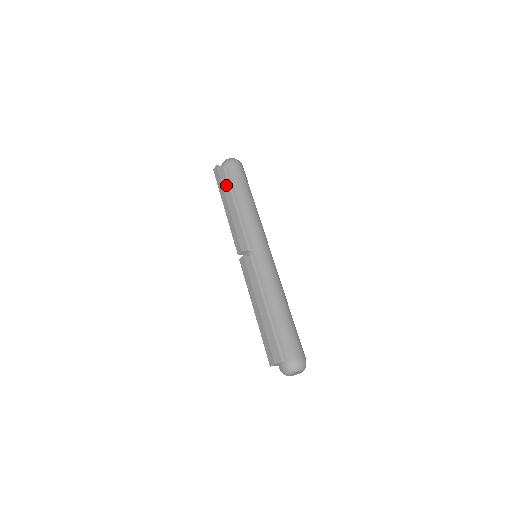
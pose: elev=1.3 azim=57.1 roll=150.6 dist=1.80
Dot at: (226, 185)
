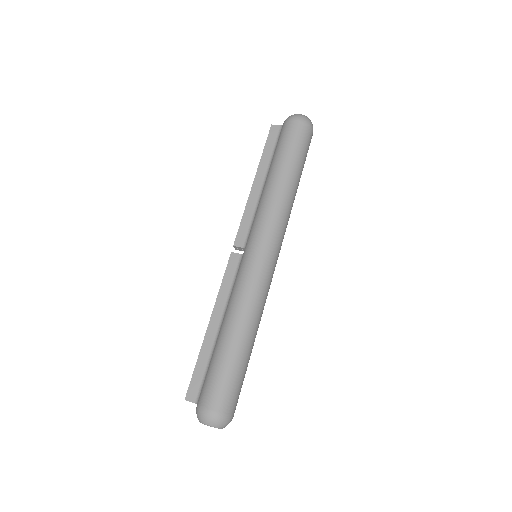
Dot at: (268, 153)
